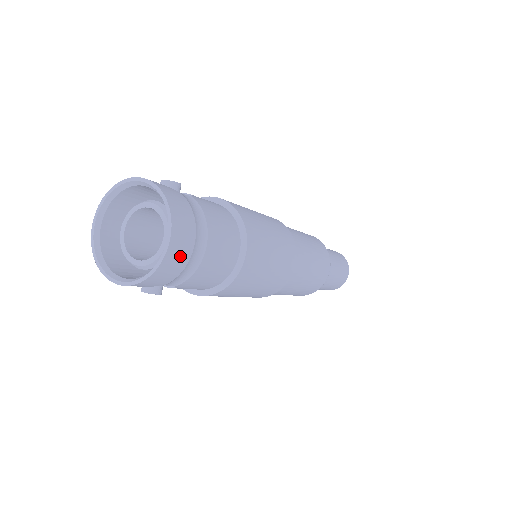
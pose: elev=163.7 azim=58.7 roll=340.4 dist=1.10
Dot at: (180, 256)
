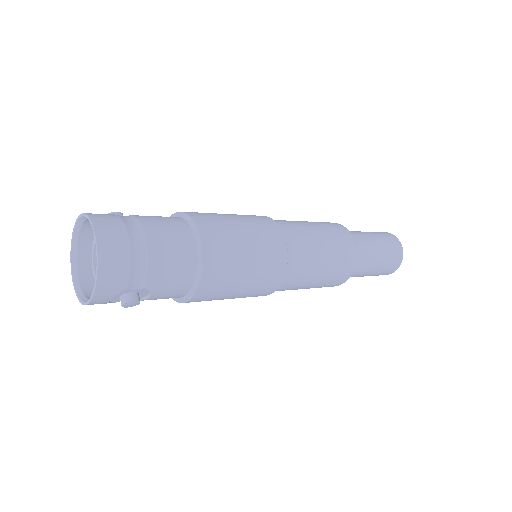
Dot at: (117, 252)
